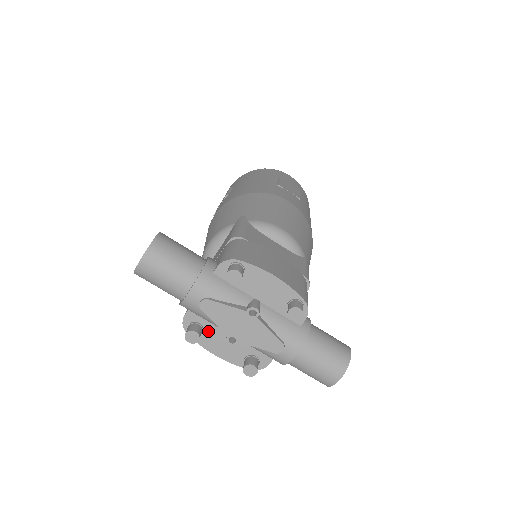
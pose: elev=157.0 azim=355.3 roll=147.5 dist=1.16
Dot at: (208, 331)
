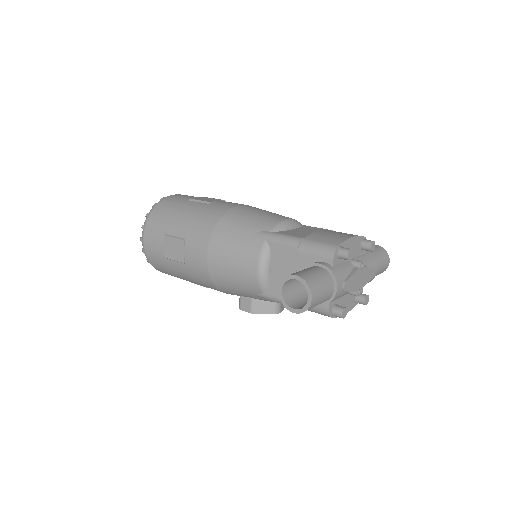
Dot at: (339, 304)
